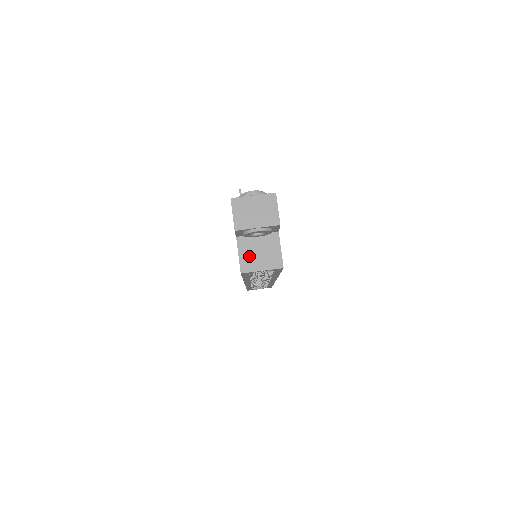
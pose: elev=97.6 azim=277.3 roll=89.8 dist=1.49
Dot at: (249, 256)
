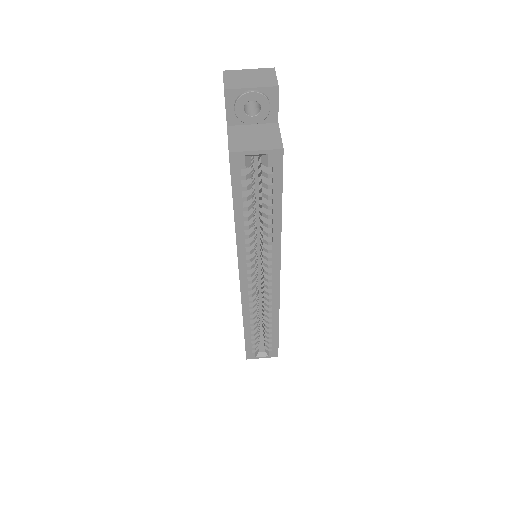
Dot at: (241, 139)
